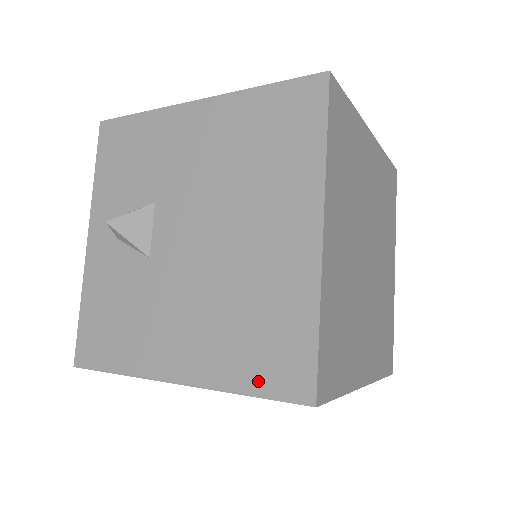
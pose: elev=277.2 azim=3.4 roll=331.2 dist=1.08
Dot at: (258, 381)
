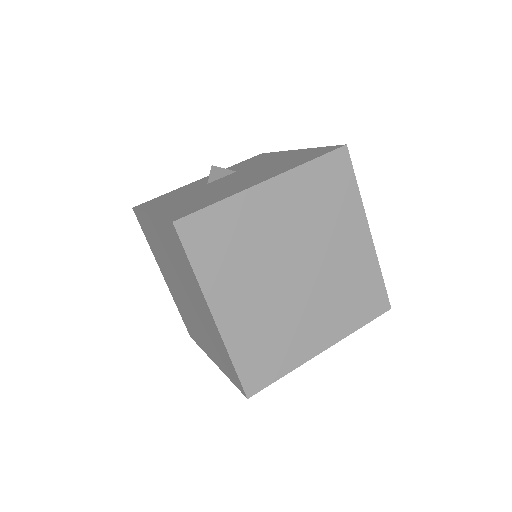
Dot at: (171, 214)
